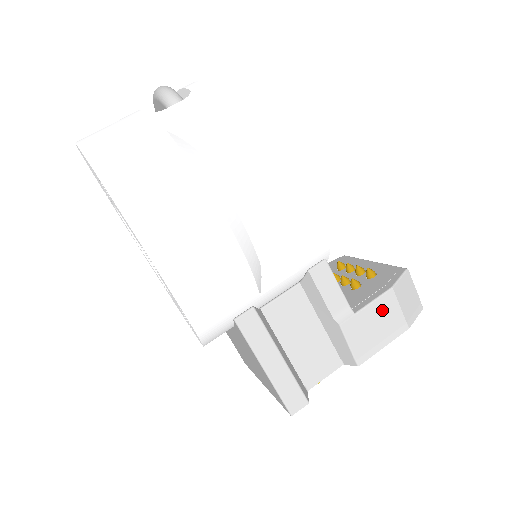
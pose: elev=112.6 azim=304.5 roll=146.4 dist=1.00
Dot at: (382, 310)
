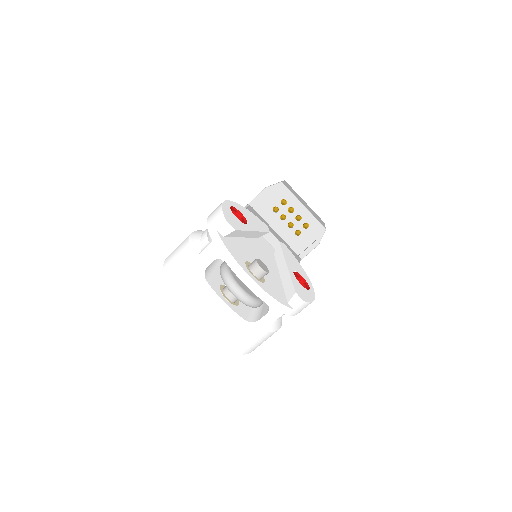
Dot at: occluded
